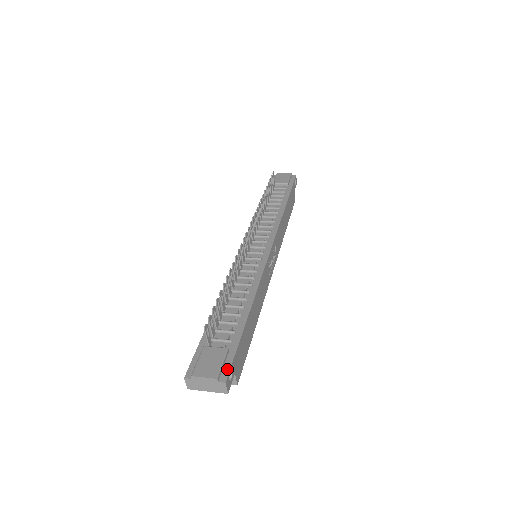
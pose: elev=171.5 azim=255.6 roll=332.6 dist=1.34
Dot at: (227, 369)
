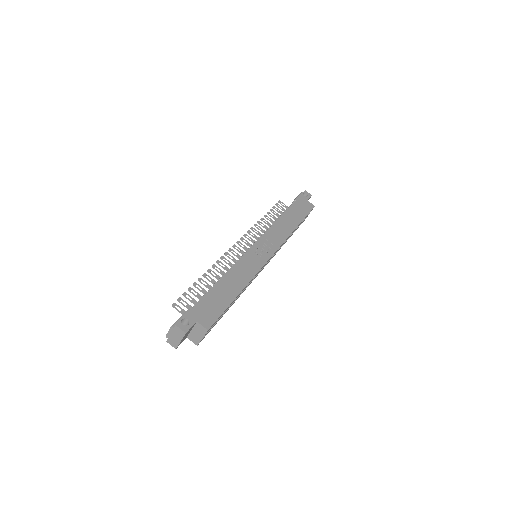
Dot at: (182, 319)
